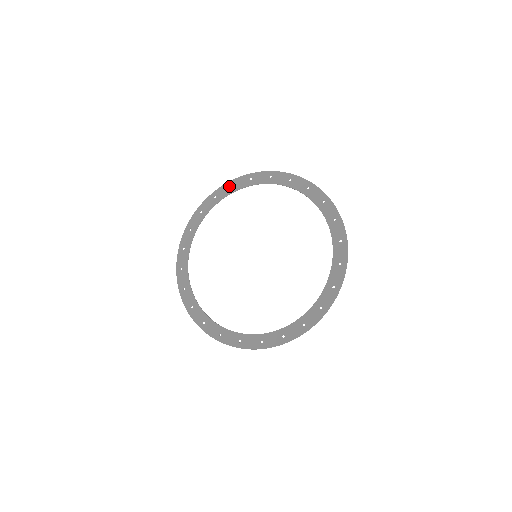
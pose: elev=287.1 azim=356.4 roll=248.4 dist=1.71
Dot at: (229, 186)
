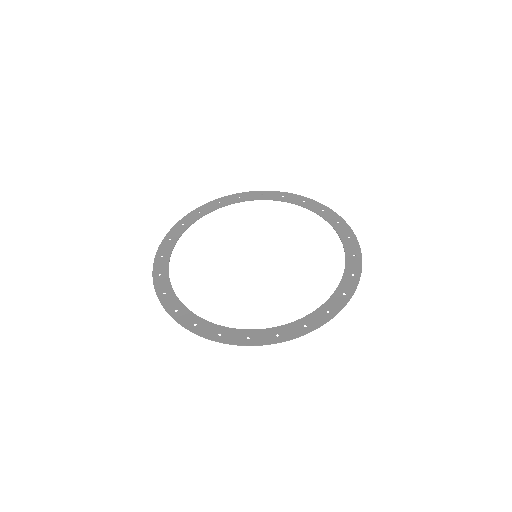
Dot at: (180, 225)
